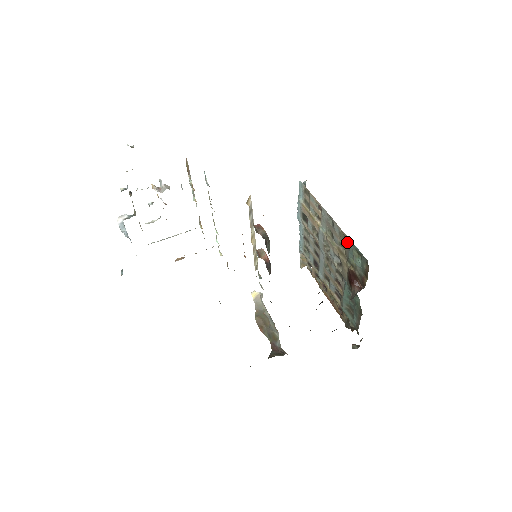
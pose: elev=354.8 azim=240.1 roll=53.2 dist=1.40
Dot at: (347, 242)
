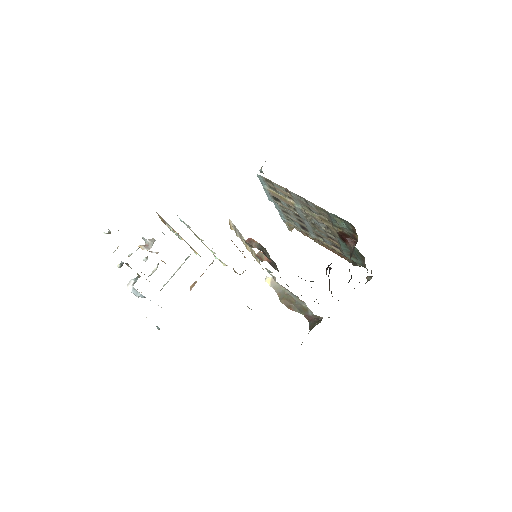
Dot at: (326, 213)
